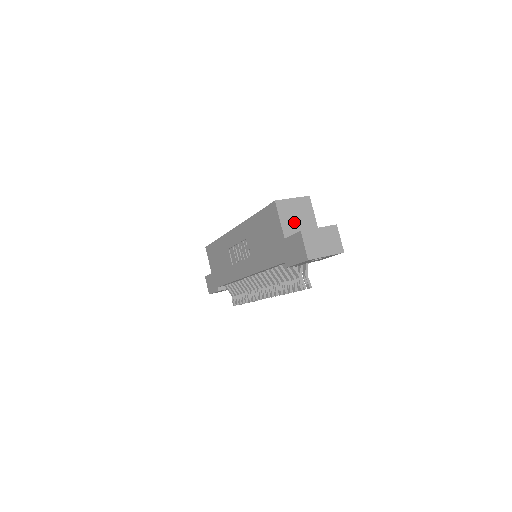
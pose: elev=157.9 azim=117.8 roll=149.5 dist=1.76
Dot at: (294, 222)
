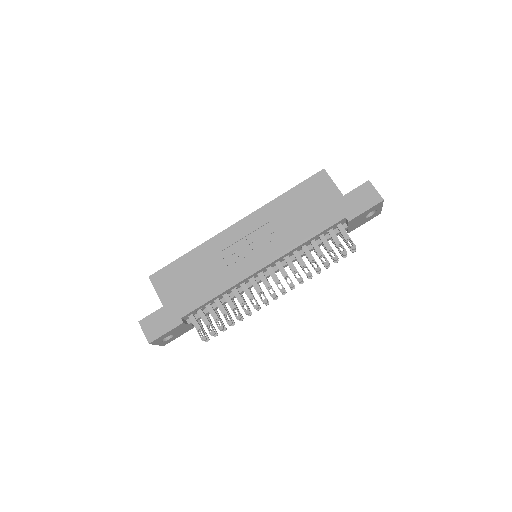
Dot at: occluded
